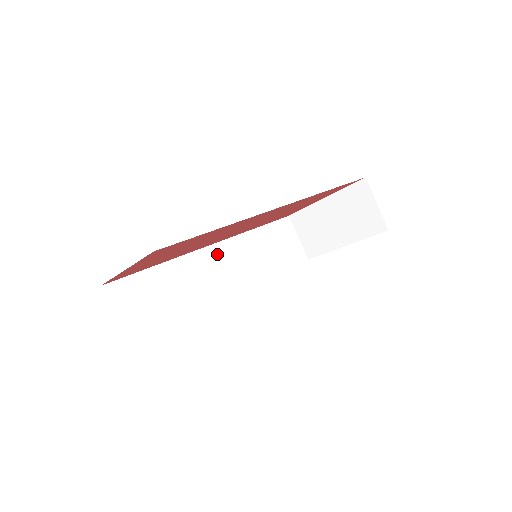
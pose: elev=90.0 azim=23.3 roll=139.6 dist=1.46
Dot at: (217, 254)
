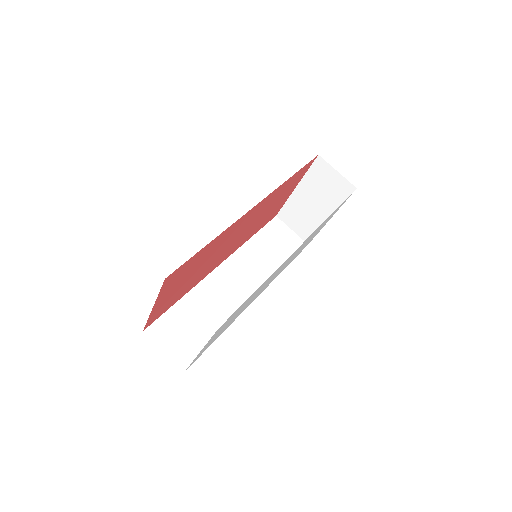
Dot at: (227, 271)
